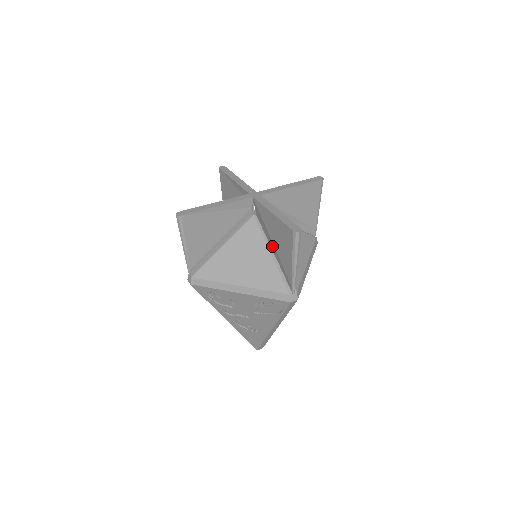
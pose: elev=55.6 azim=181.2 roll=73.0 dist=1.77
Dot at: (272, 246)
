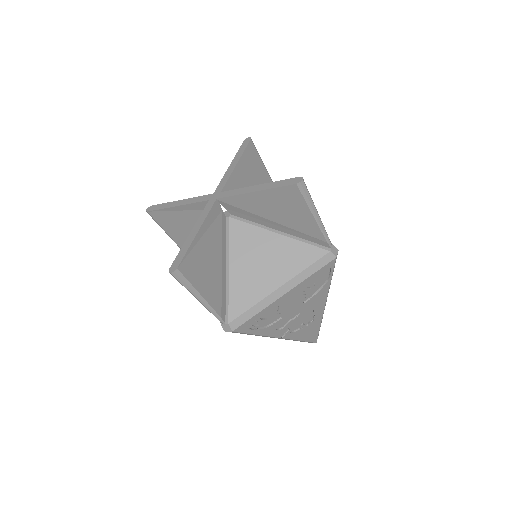
Dot at: (274, 226)
